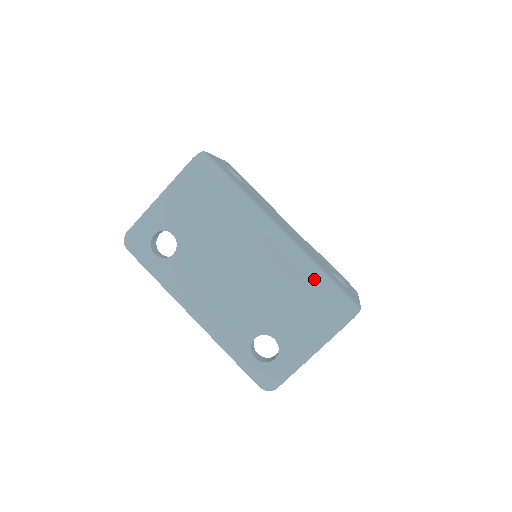
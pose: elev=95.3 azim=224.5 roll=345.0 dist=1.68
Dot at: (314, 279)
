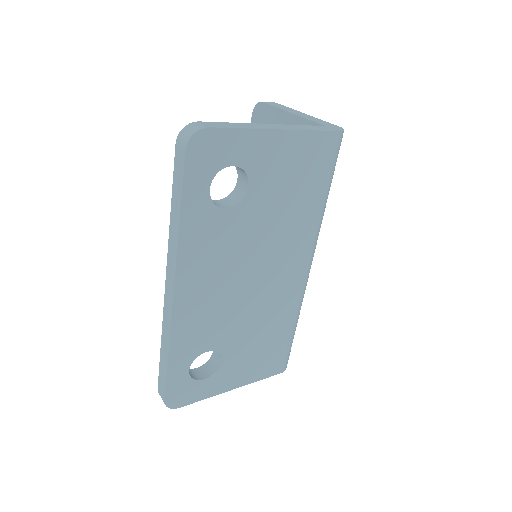
Dot at: (294, 326)
